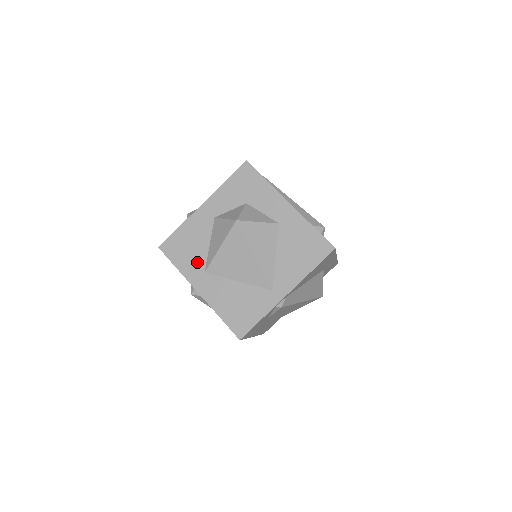
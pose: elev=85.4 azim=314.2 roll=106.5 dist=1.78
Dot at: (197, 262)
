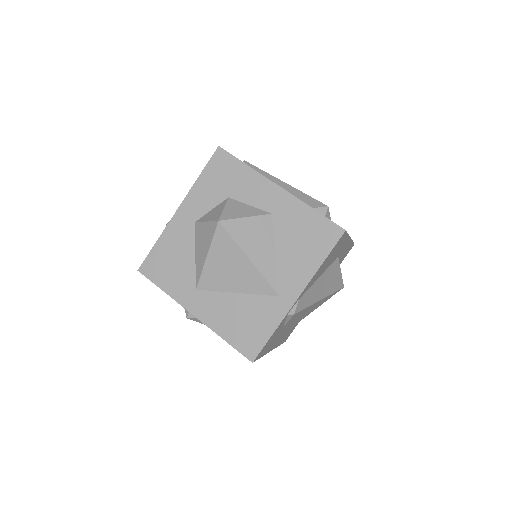
Dot at: (185, 279)
